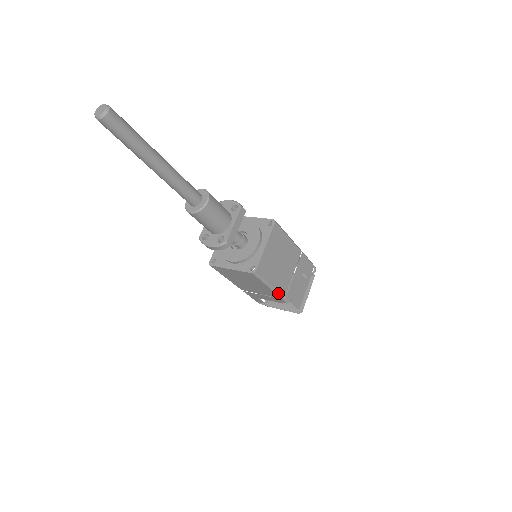
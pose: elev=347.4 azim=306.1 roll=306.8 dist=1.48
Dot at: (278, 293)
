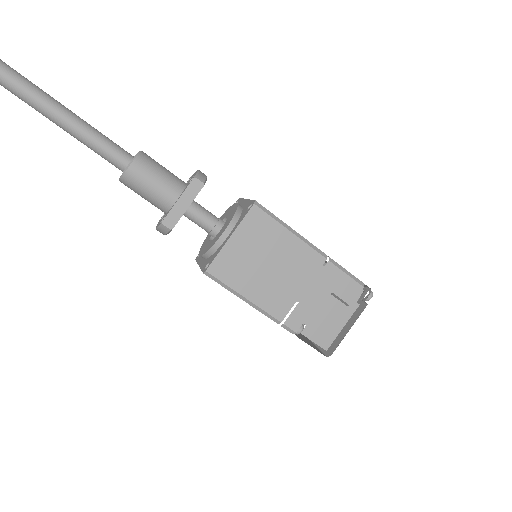
Dot at: (266, 313)
